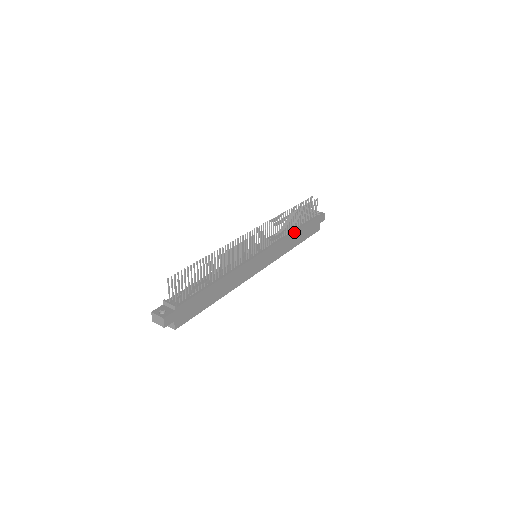
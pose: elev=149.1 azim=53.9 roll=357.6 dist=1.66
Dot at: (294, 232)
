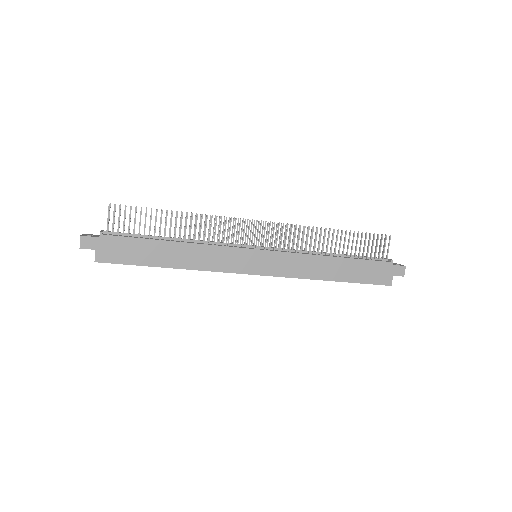
Dot at: (330, 257)
